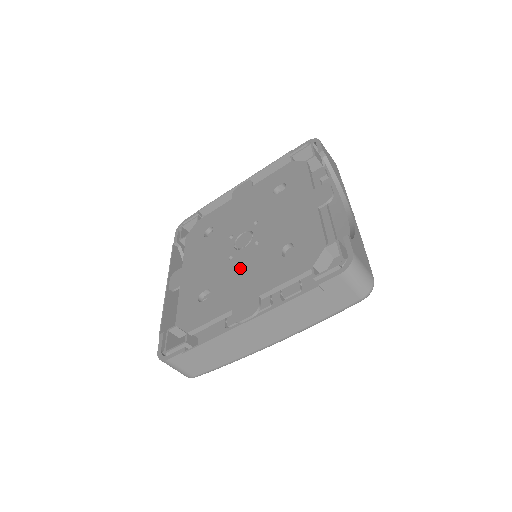
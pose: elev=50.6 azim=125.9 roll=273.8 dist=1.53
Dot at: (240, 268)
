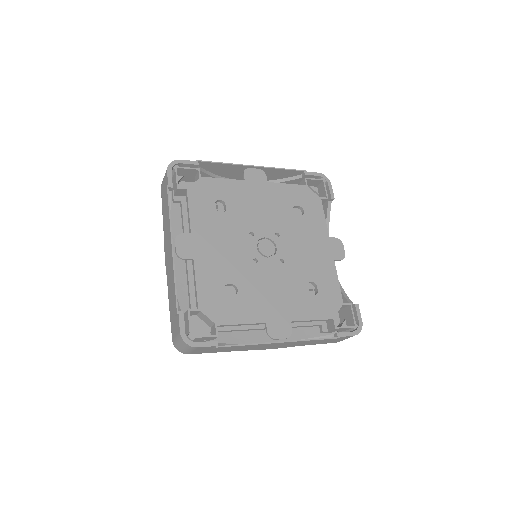
Dot at: (268, 280)
